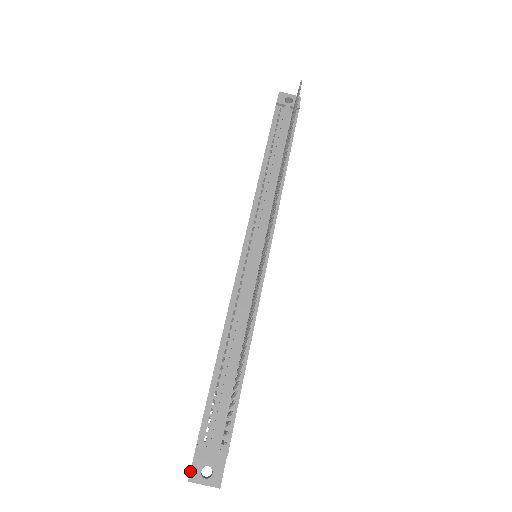
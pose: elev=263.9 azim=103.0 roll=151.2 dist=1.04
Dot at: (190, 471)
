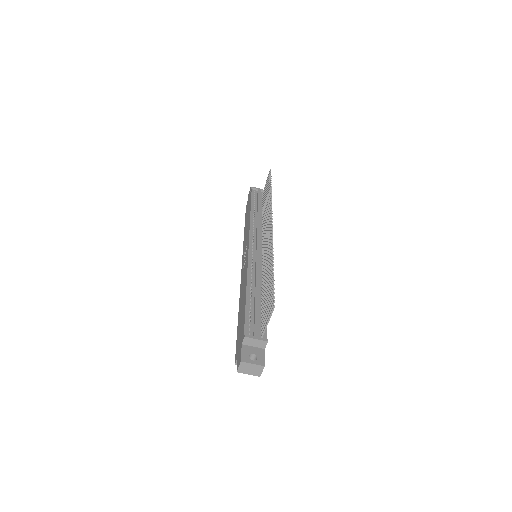
Dot at: (241, 356)
